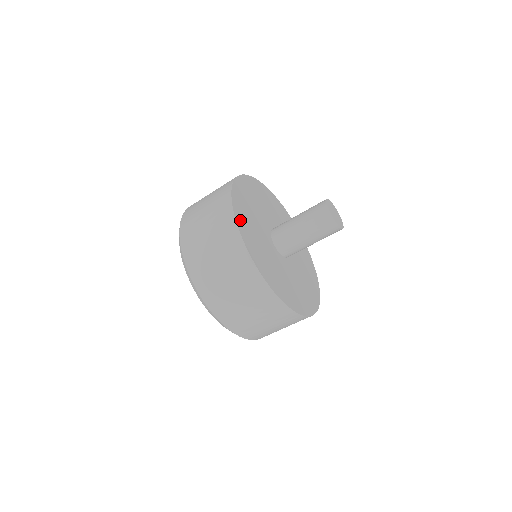
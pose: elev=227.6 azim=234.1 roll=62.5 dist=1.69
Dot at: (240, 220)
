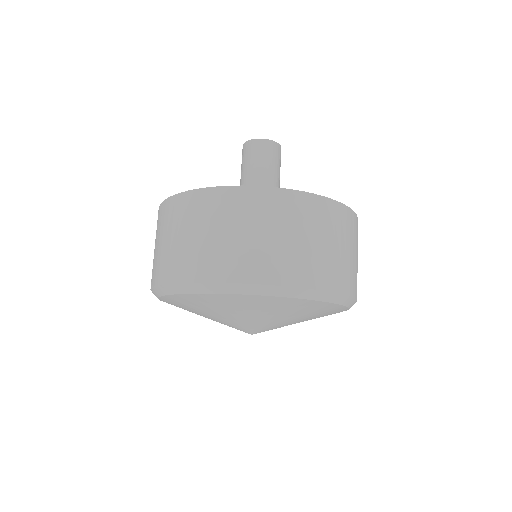
Dot at: occluded
